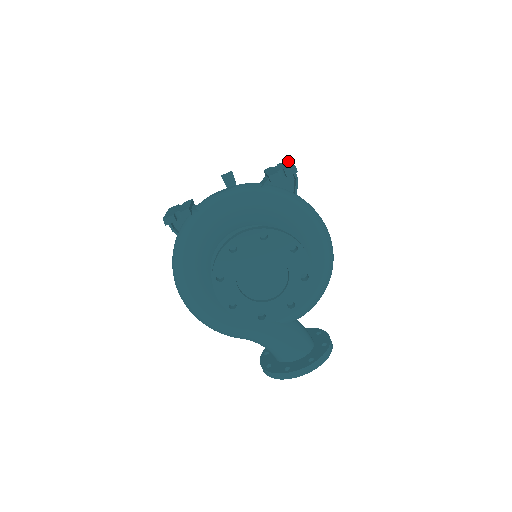
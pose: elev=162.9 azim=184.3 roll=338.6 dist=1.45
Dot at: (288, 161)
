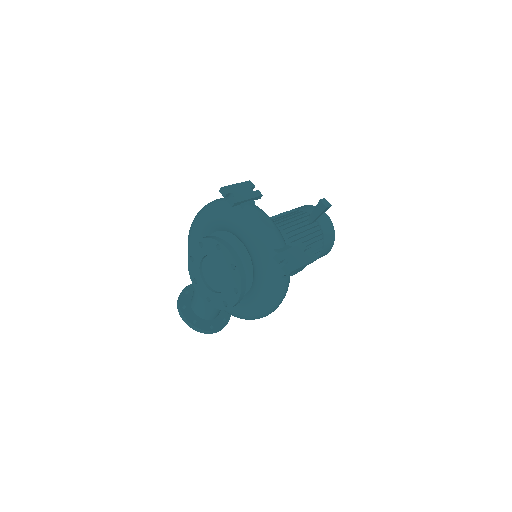
Dot at: (311, 261)
